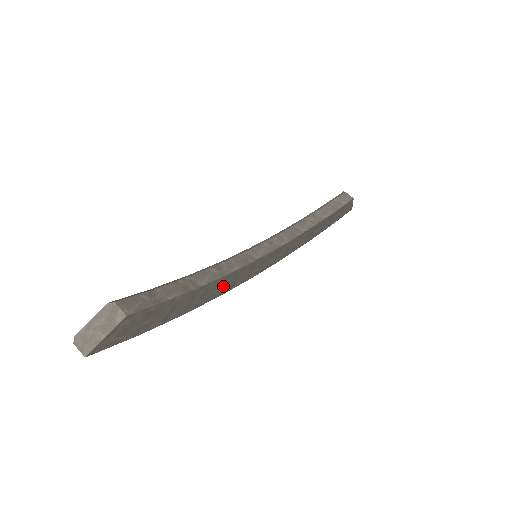
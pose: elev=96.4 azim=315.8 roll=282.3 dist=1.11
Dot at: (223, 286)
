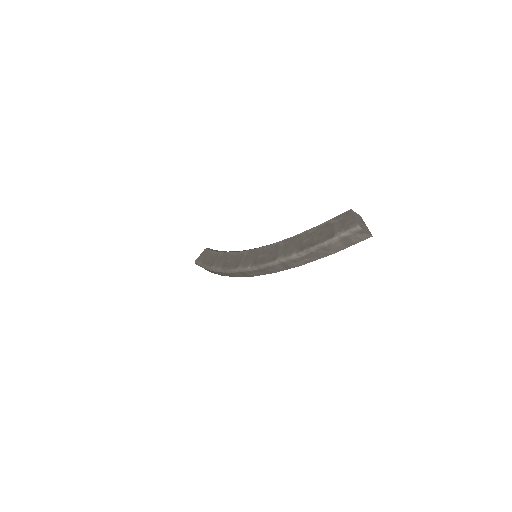
Dot at: occluded
